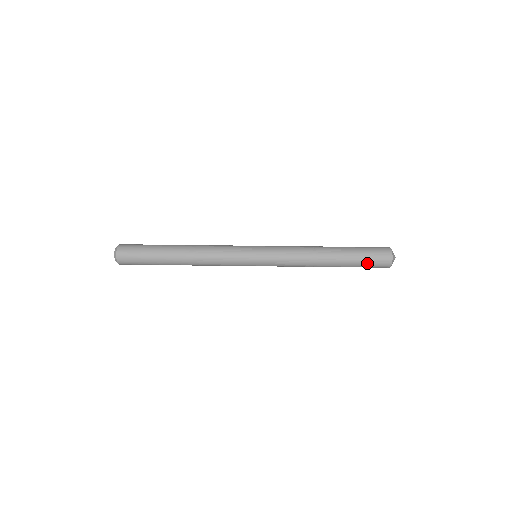
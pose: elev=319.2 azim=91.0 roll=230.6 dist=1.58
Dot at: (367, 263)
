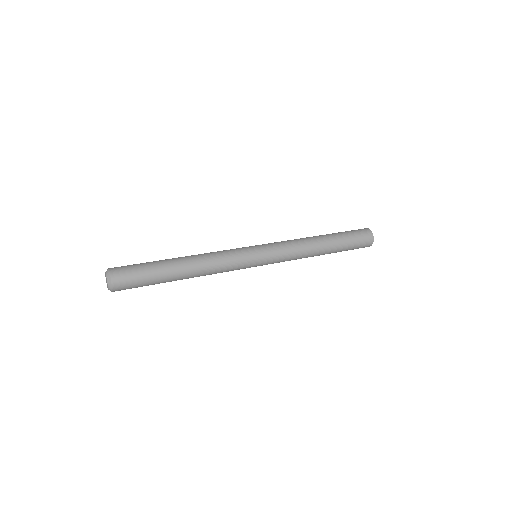
Dot at: (353, 248)
